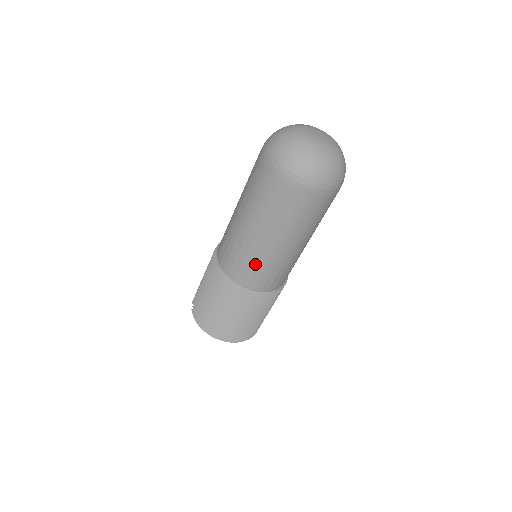
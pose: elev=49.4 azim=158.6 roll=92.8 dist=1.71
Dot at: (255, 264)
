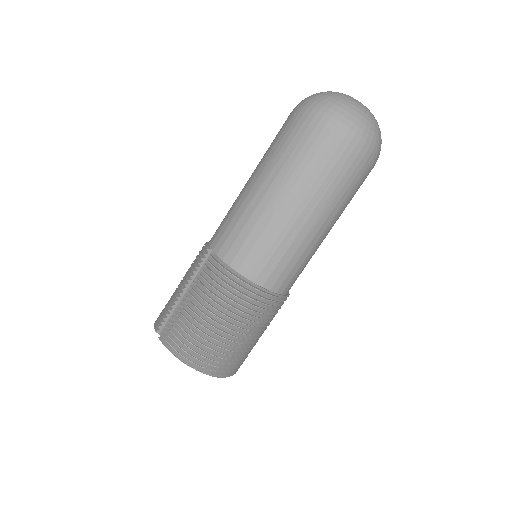
Dot at: (282, 251)
